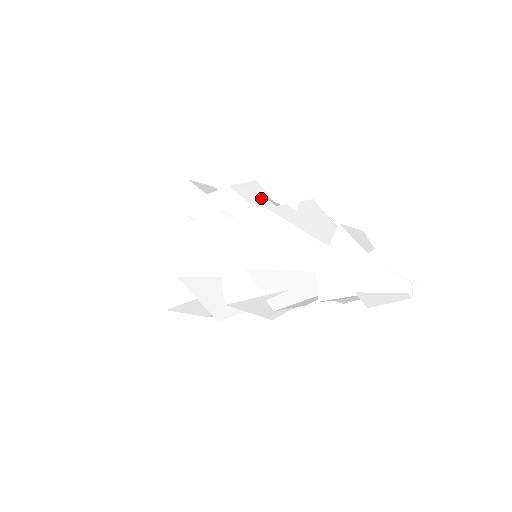
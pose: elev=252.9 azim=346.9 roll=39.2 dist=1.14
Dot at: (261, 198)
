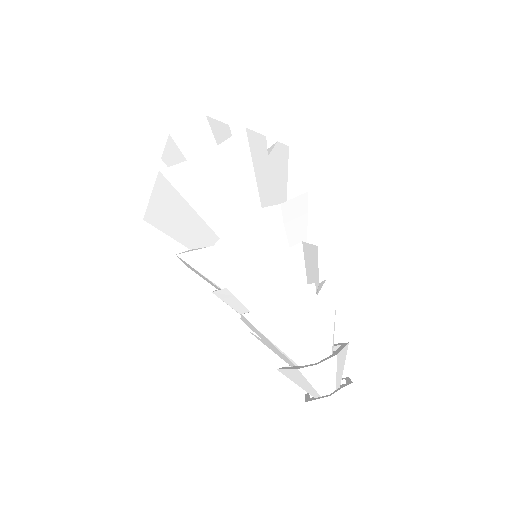
Dot at: (299, 248)
